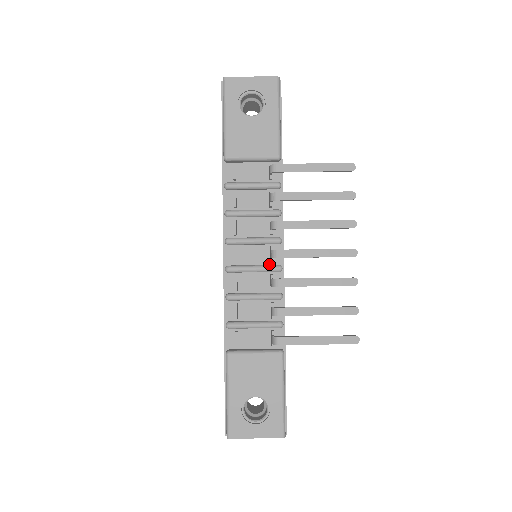
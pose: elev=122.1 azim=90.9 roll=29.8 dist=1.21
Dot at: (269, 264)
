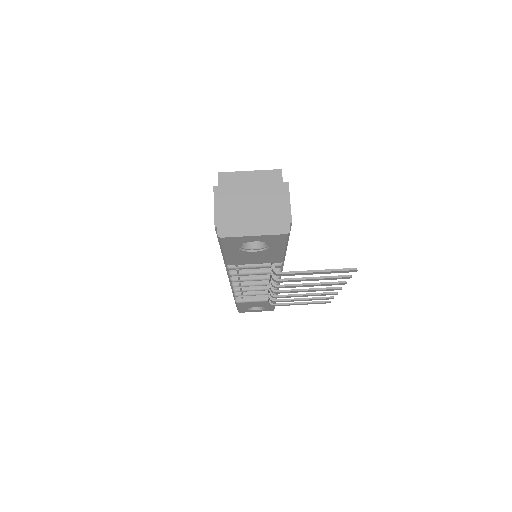
Dot at: (268, 280)
